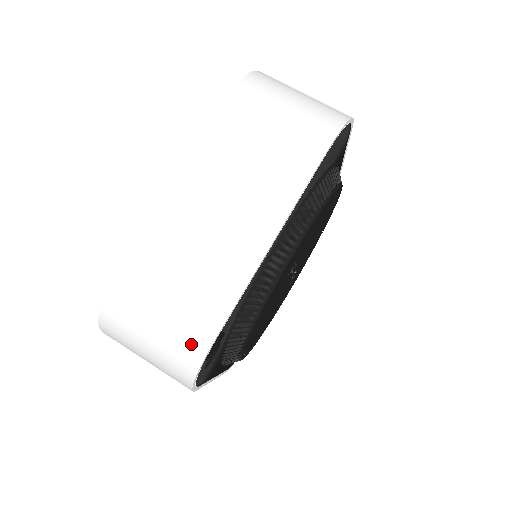
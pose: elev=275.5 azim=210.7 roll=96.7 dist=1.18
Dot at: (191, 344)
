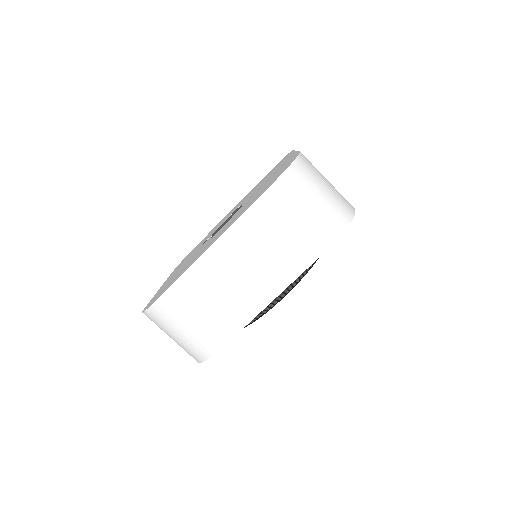
Dot at: (205, 347)
